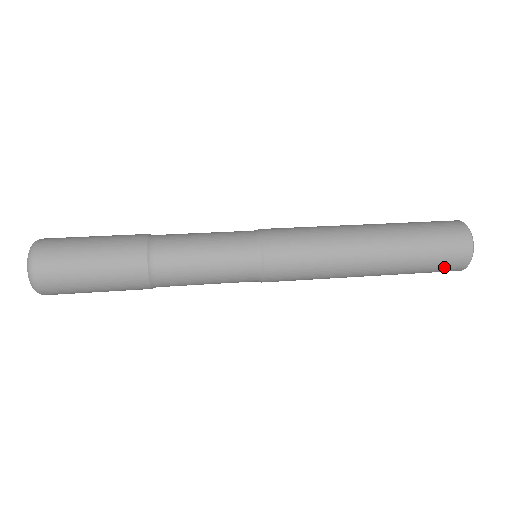
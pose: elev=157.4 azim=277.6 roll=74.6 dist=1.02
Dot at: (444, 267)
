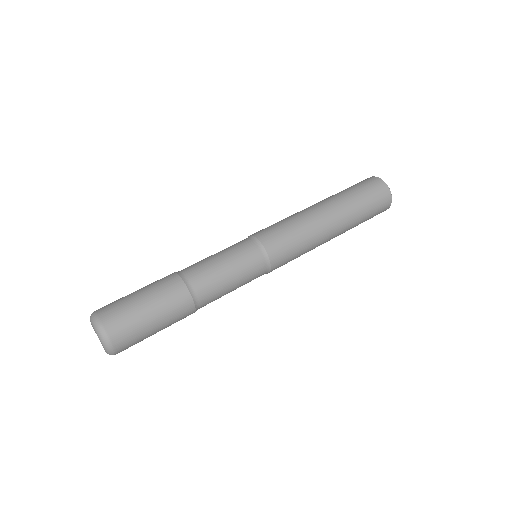
Dot at: (378, 203)
